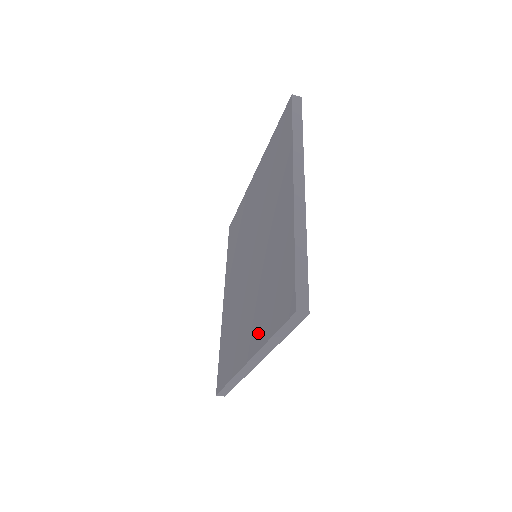
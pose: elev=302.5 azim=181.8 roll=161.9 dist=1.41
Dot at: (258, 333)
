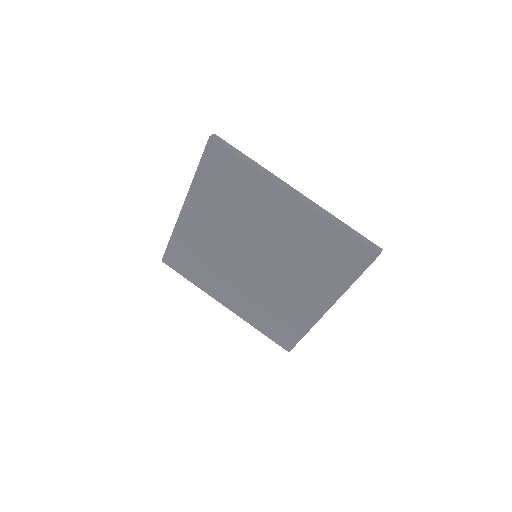
Dot at: (330, 289)
